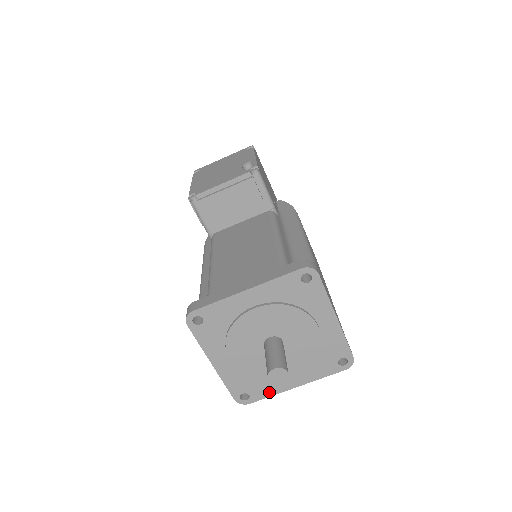
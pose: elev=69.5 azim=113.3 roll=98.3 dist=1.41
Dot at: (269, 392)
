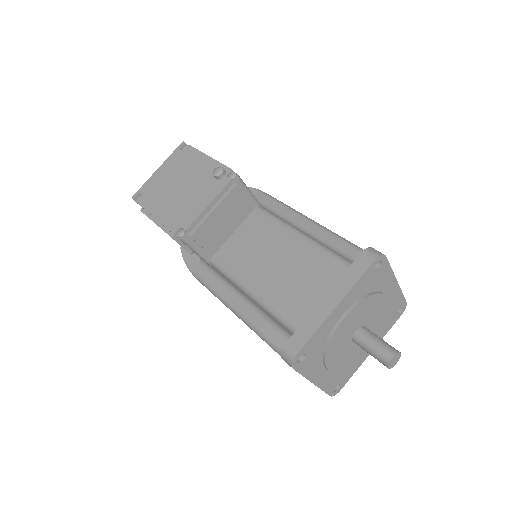
Dot at: (353, 371)
